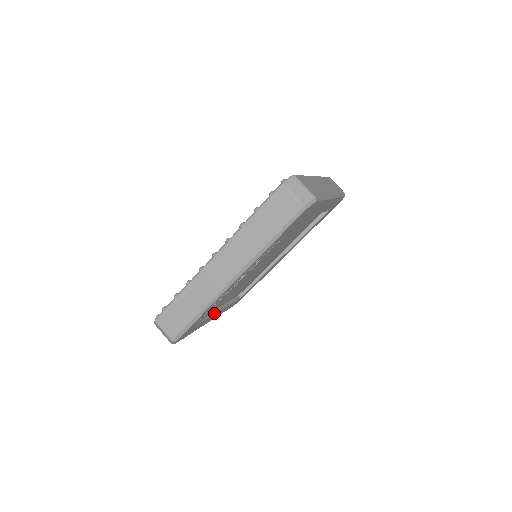
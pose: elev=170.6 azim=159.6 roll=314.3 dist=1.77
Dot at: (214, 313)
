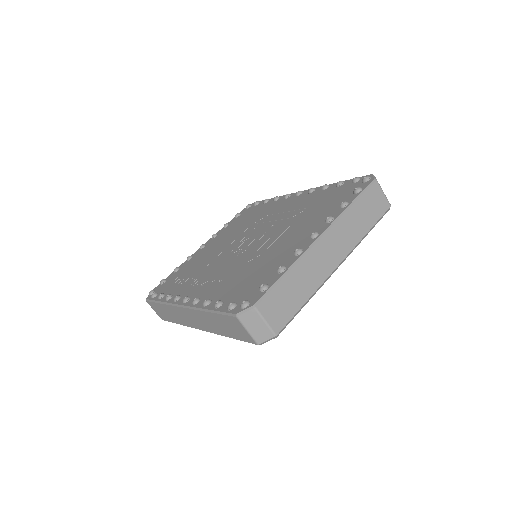
Dot at: occluded
